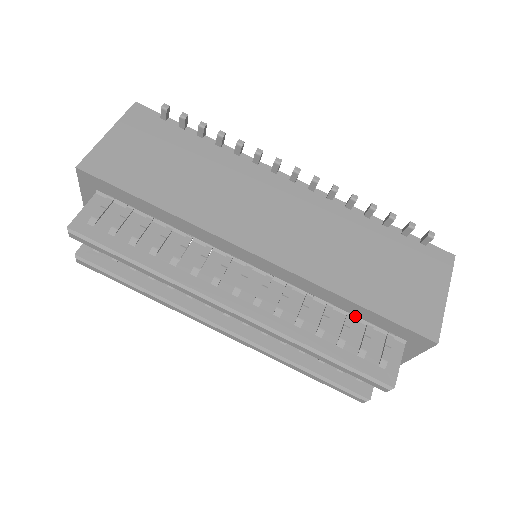
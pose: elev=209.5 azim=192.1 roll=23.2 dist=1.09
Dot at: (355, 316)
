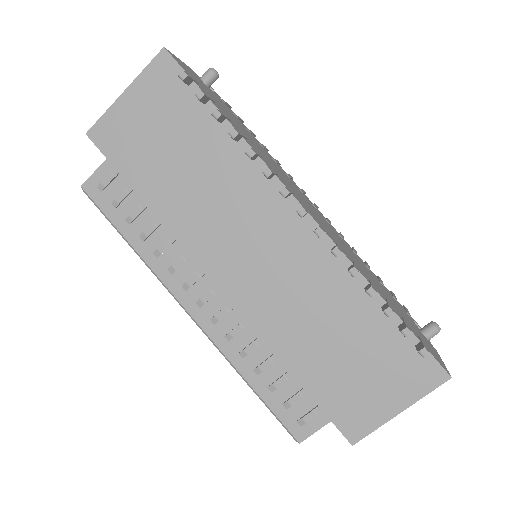
Dot at: occluded
